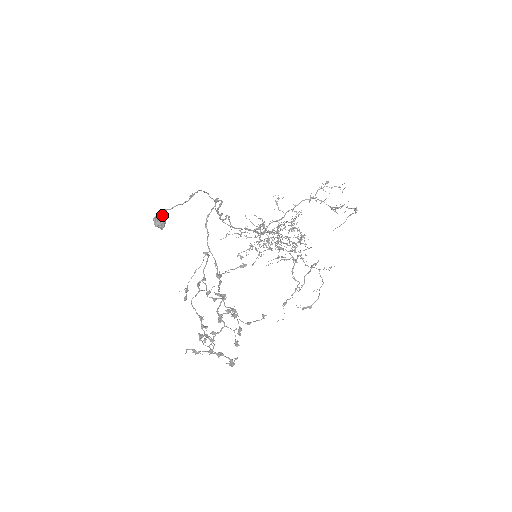
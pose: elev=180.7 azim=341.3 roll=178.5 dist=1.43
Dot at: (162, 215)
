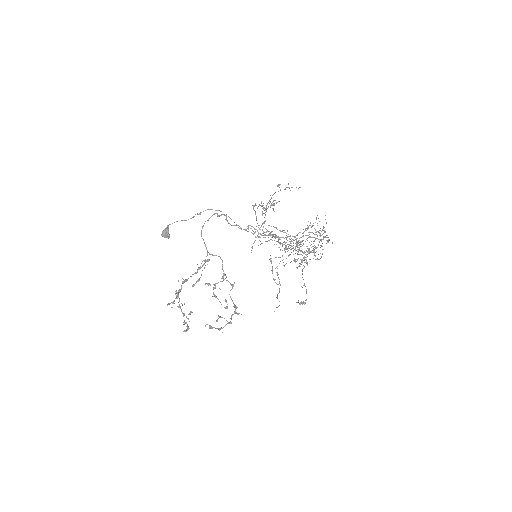
Dot at: (164, 229)
